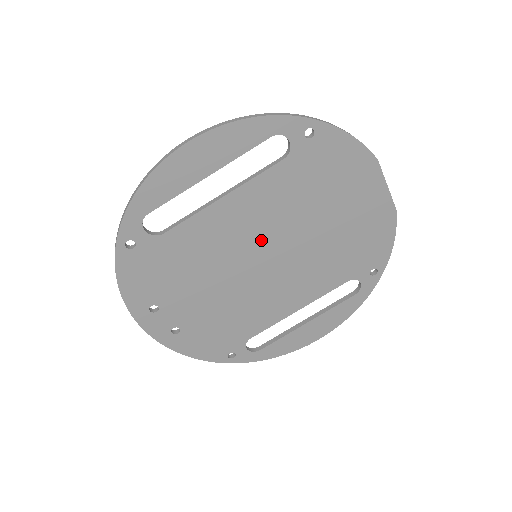
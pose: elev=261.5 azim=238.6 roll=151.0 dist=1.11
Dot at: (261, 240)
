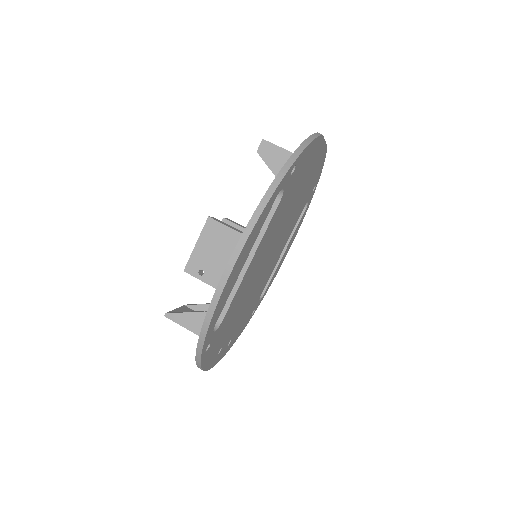
Dot at: (267, 251)
